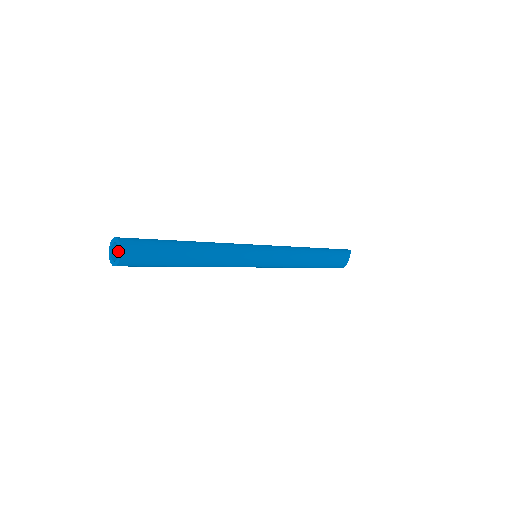
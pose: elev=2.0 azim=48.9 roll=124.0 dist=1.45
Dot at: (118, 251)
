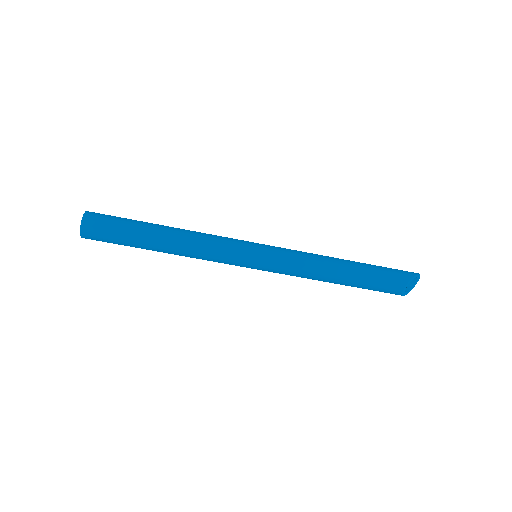
Dot at: occluded
